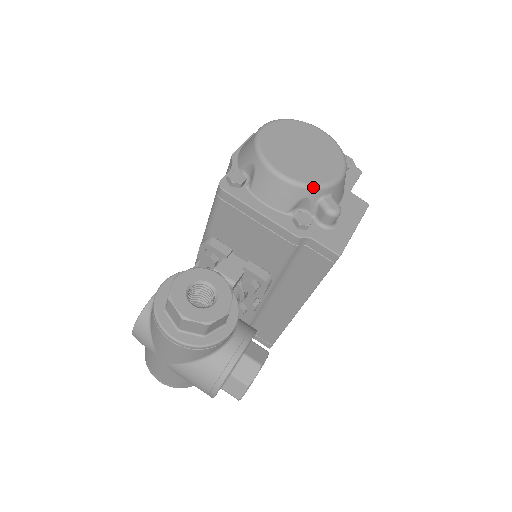
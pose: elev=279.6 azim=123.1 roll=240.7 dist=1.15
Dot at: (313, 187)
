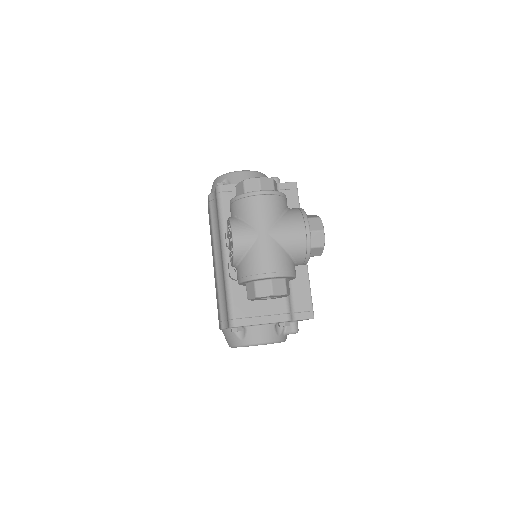
Dot at: (259, 172)
